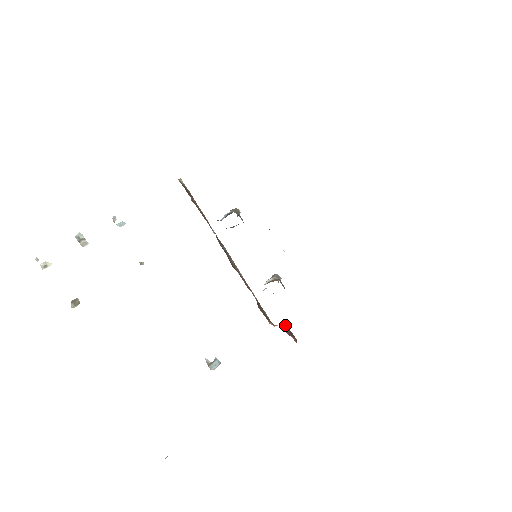
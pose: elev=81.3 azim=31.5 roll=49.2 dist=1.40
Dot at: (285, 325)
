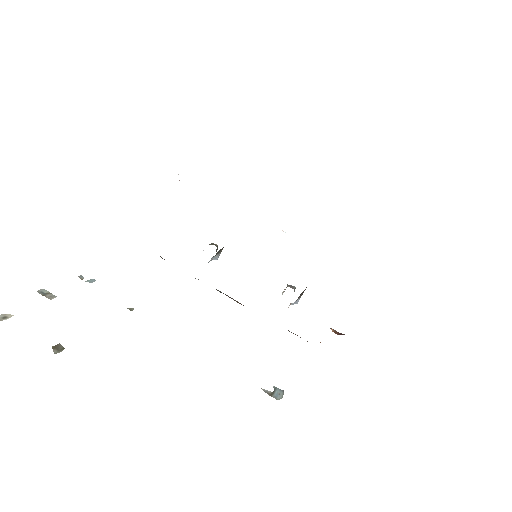
Dot at: (330, 328)
